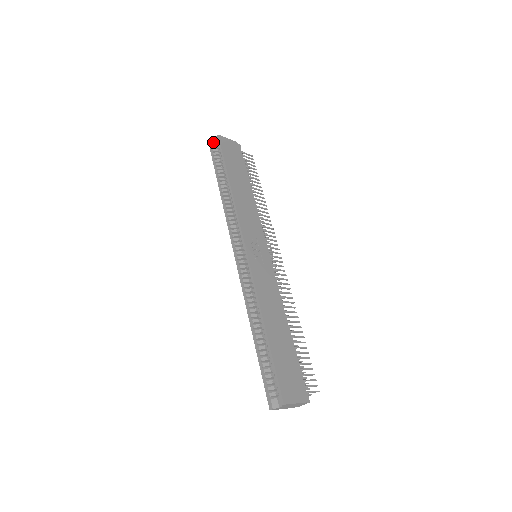
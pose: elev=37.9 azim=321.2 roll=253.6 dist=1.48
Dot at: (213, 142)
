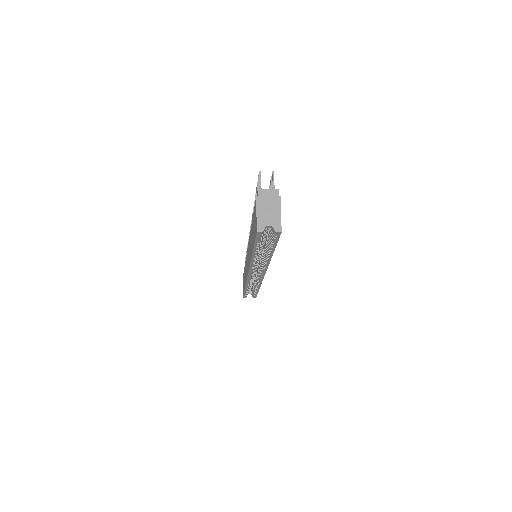
Dot at: (264, 230)
